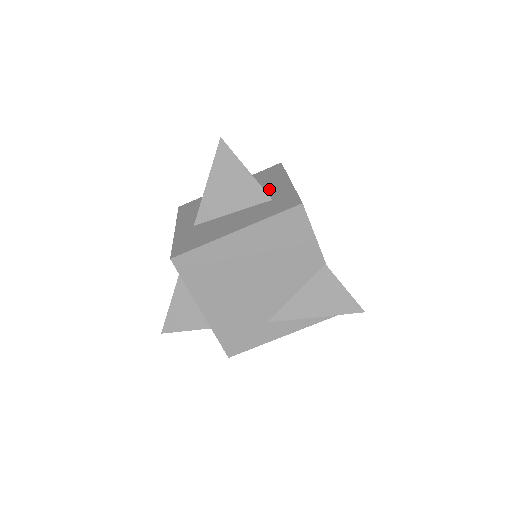
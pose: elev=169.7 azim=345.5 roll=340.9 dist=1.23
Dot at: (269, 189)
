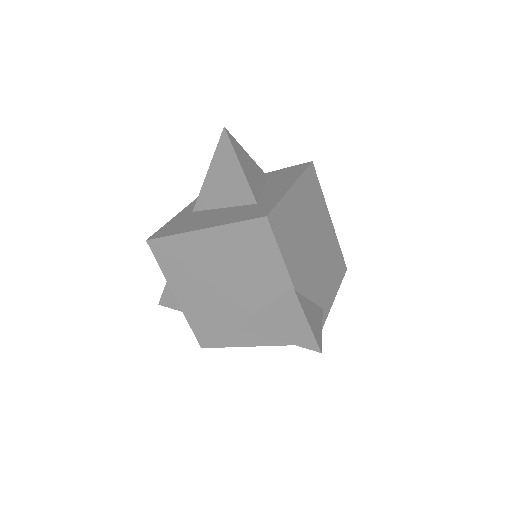
Dot at: (269, 190)
